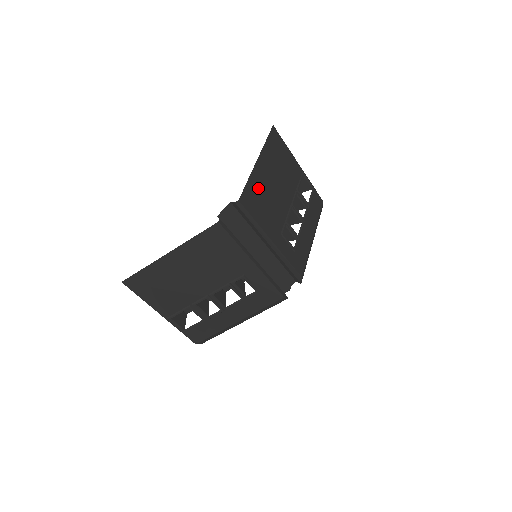
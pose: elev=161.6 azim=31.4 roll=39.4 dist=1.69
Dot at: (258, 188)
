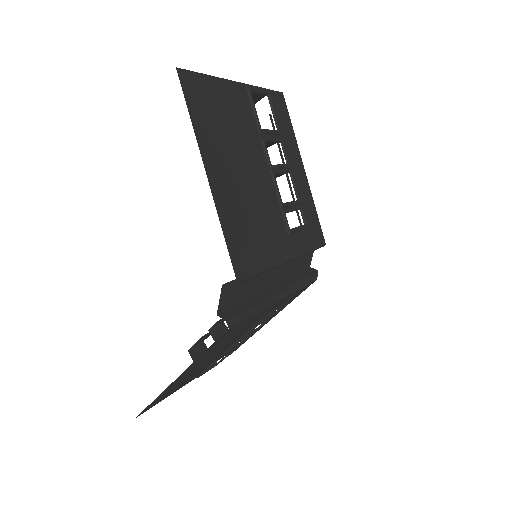
Dot at: (236, 220)
